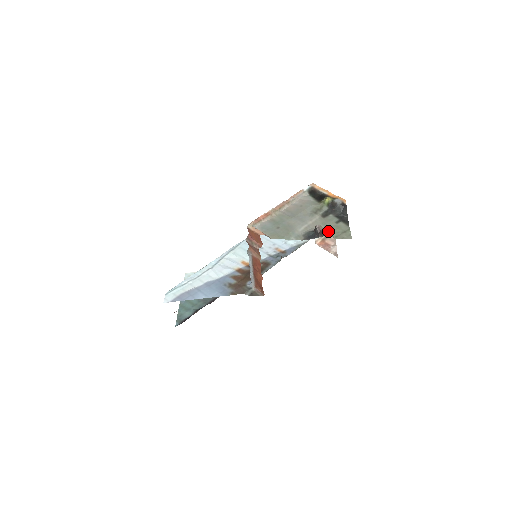
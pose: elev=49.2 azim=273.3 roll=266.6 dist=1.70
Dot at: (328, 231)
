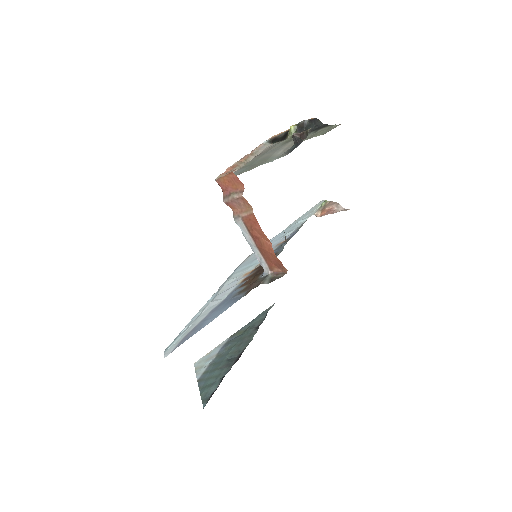
Dot at: occluded
